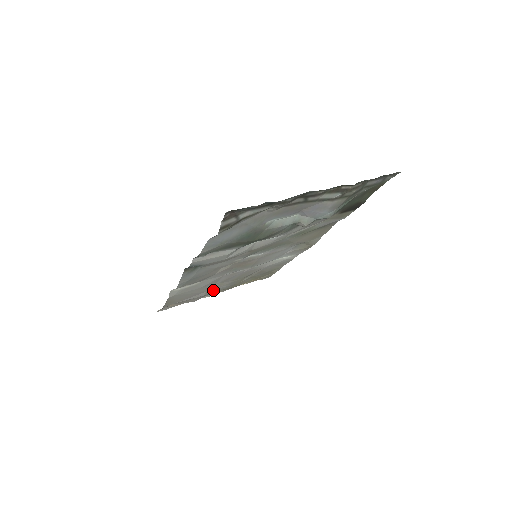
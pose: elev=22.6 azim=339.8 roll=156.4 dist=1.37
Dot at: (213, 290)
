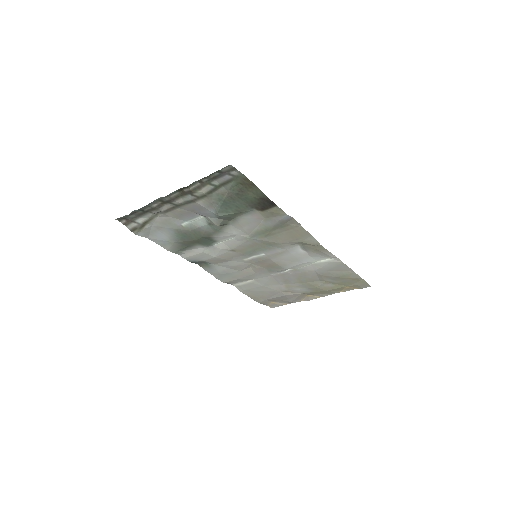
Dot at: (291, 291)
